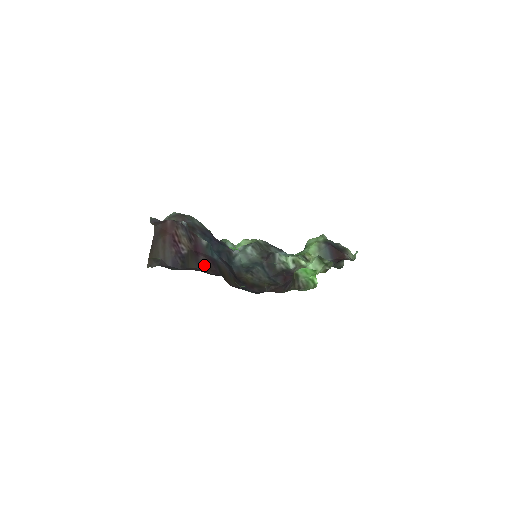
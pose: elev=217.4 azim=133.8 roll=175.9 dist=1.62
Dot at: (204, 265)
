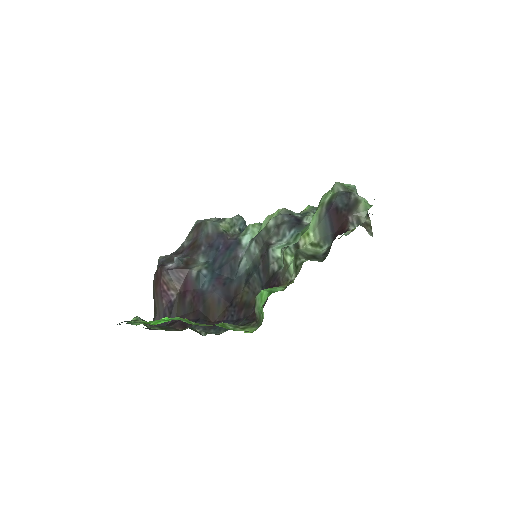
Dot at: (189, 308)
